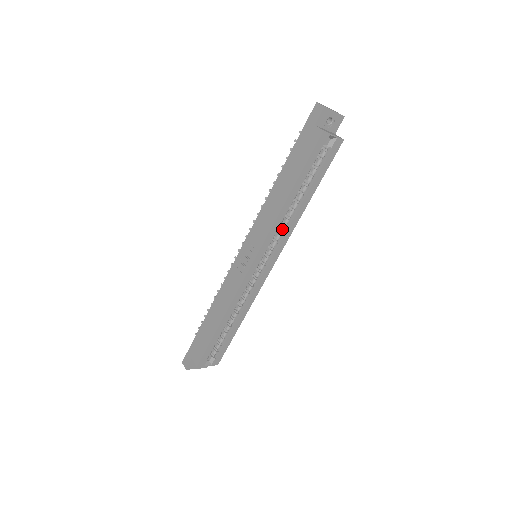
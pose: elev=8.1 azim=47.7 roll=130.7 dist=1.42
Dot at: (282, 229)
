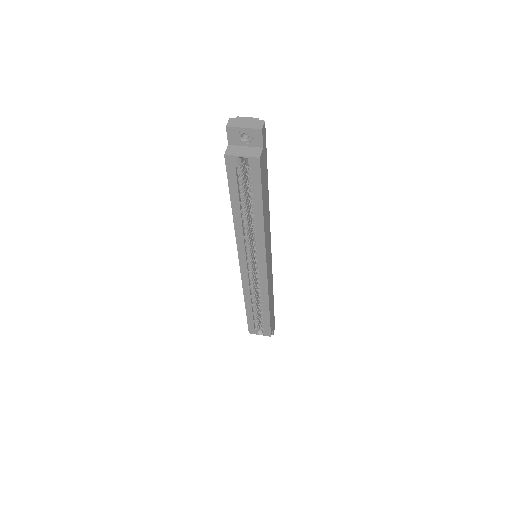
Dot at: (253, 239)
